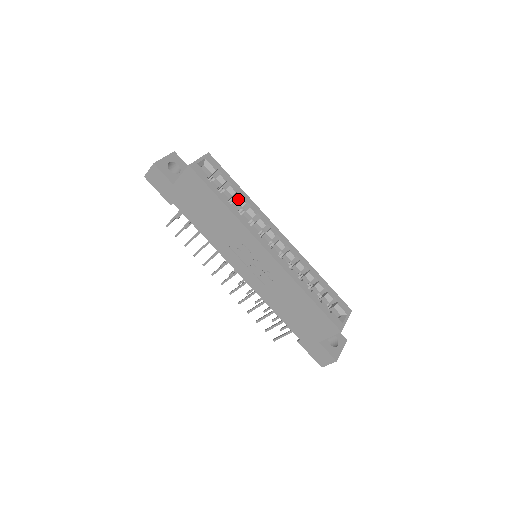
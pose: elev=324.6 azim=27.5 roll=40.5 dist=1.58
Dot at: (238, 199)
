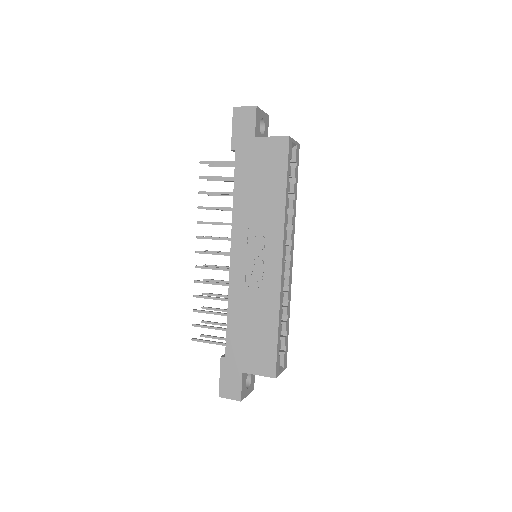
Dot at: (291, 199)
